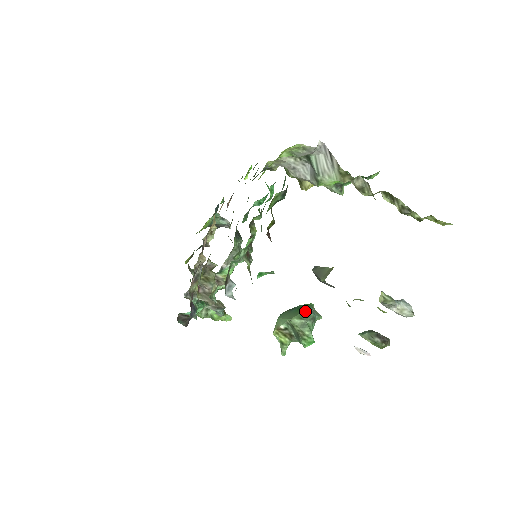
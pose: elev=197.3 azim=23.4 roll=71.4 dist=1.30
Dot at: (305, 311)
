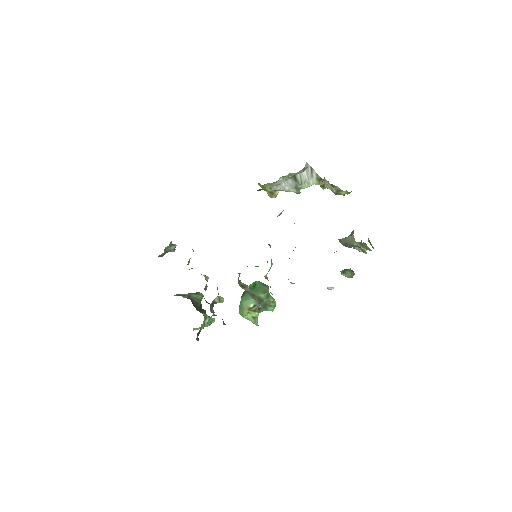
Dot at: (261, 287)
